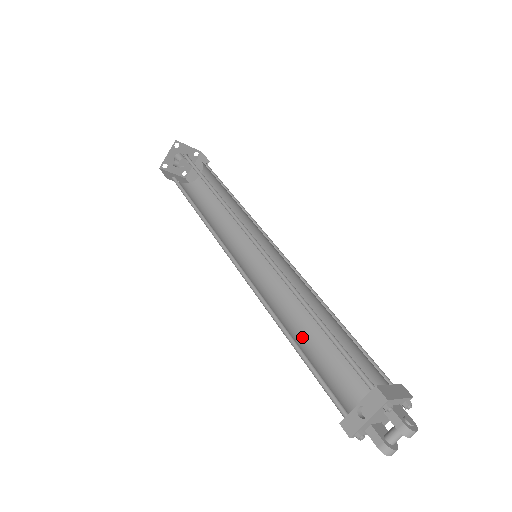
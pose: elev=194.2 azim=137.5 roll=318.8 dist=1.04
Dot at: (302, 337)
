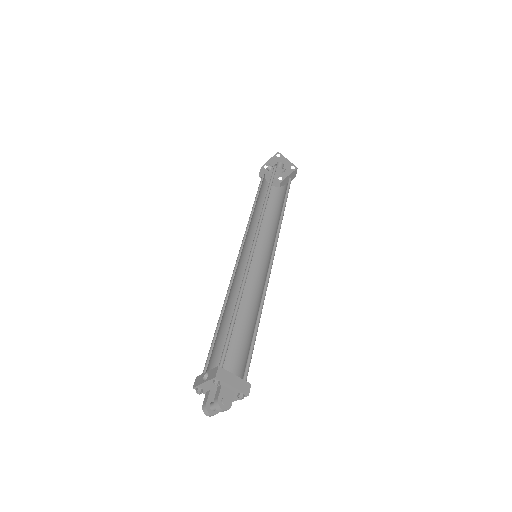
Dot at: (238, 322)
